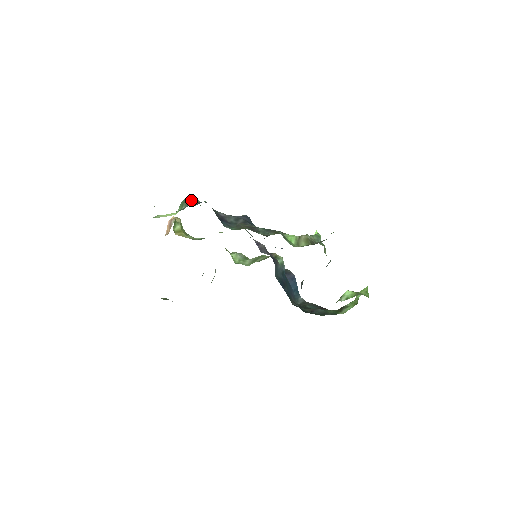
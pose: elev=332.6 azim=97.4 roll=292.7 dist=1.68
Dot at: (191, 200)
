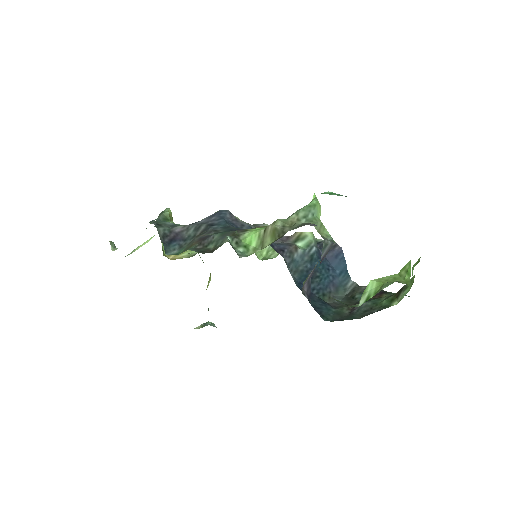
Dot at: occluded
